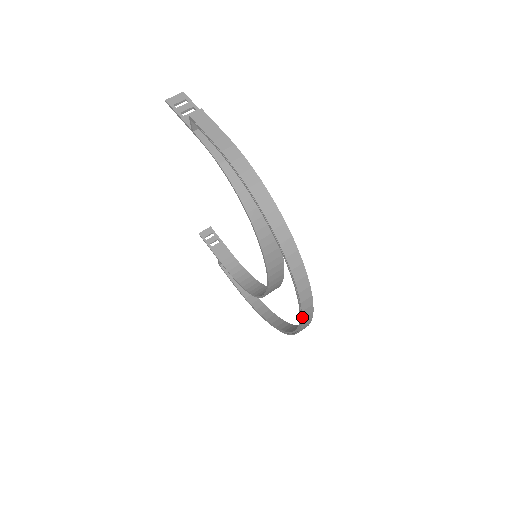
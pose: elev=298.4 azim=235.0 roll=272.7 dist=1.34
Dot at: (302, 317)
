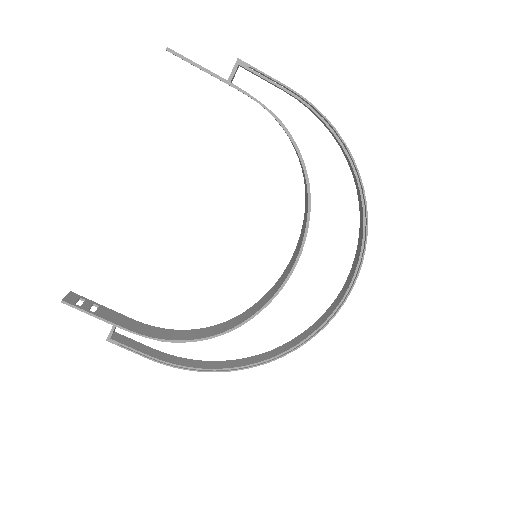
Dot at: (352, 288)
